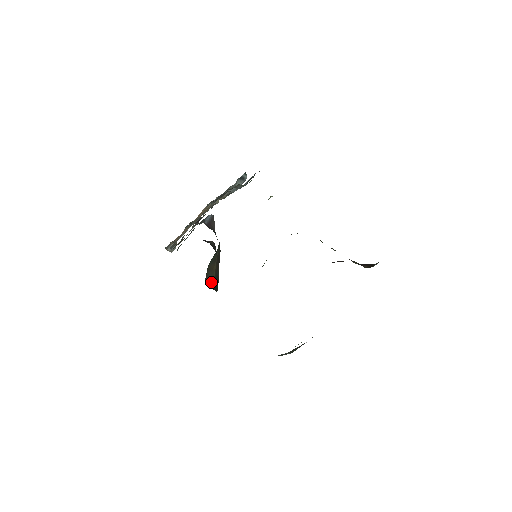
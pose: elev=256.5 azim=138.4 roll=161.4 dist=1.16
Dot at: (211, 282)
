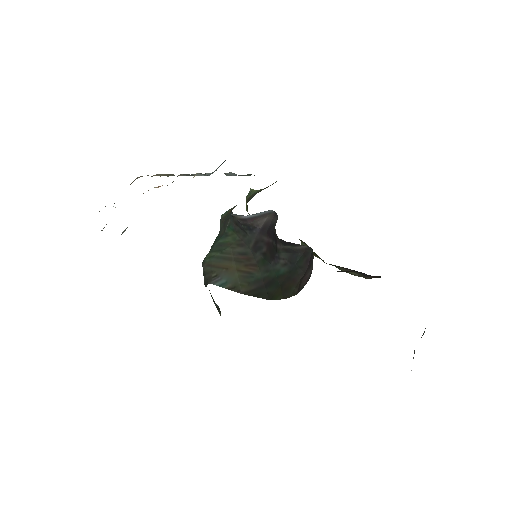
Dot at: (234, 285)
